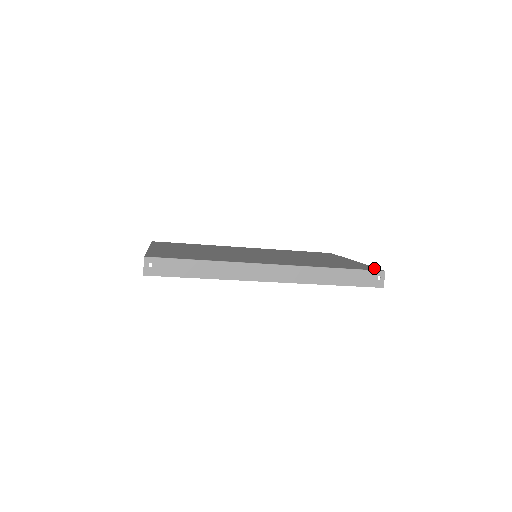
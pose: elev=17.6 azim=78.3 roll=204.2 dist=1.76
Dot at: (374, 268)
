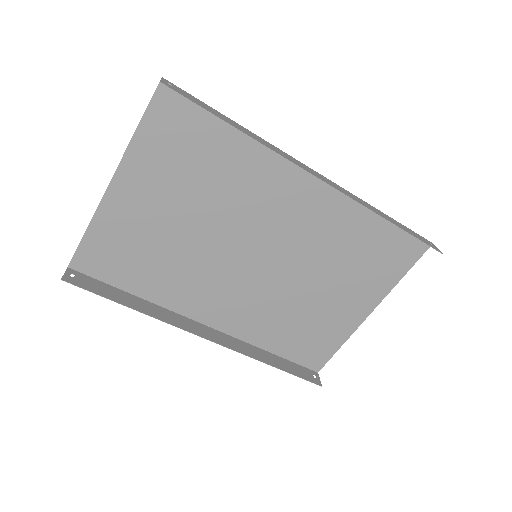
Dot at: (416, 254)
